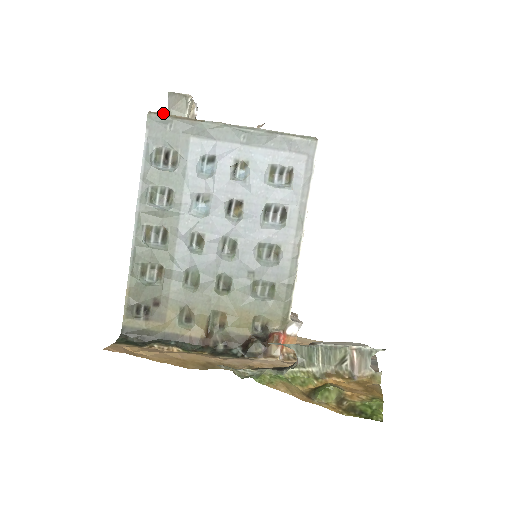
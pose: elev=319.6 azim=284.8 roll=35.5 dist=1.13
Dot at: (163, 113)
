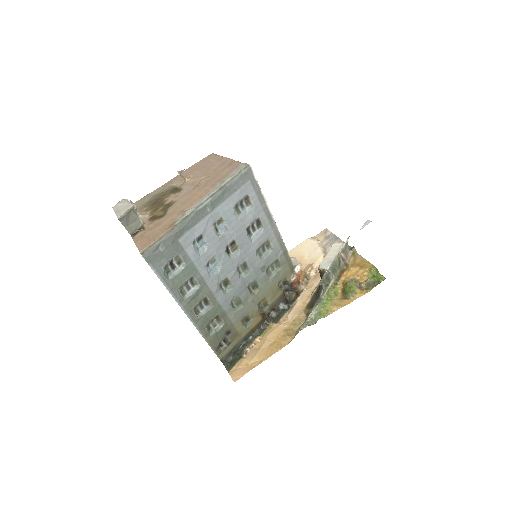
Dot at: (149, 244)
